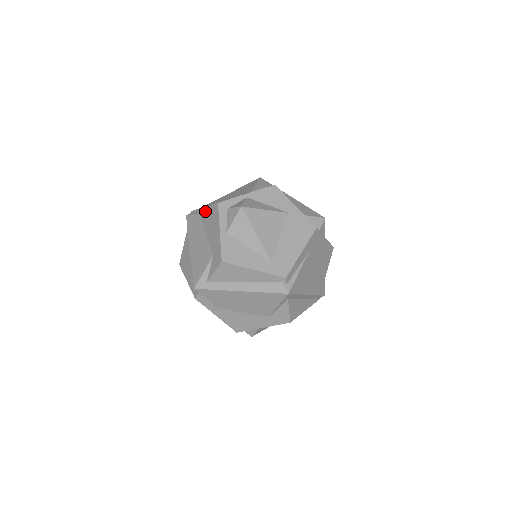
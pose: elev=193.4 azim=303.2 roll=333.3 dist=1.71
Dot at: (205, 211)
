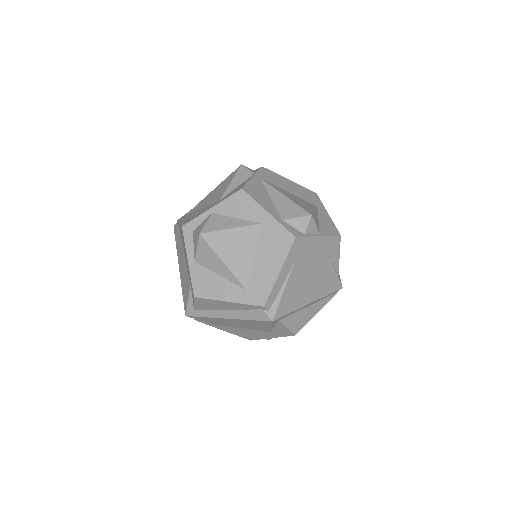
Dot at: (180, 229)
